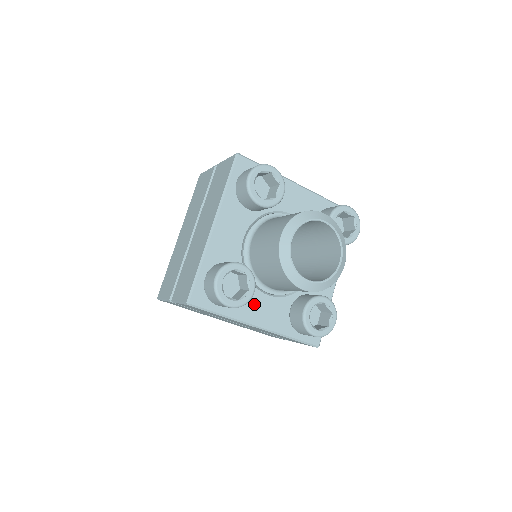
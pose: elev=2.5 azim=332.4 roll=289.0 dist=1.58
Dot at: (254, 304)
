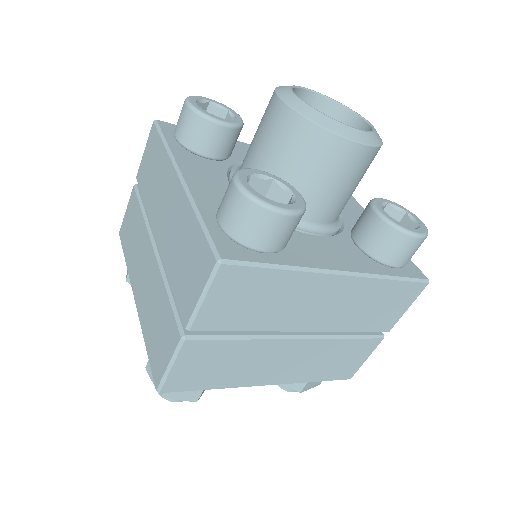
Dot at: (206, 171)
